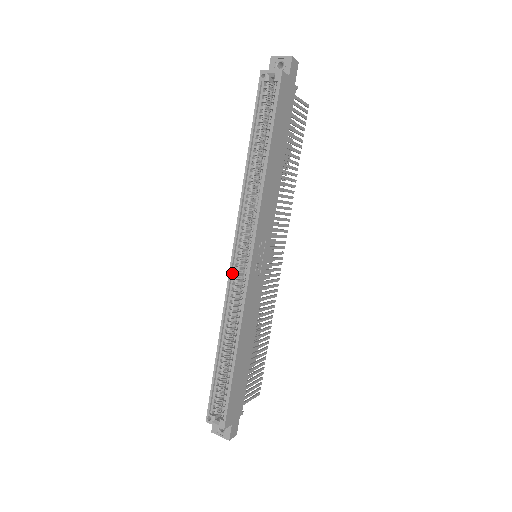
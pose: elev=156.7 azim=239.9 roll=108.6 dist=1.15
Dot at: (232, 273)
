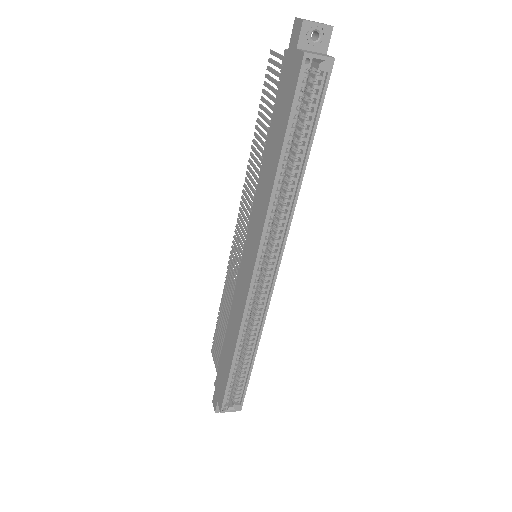
Dot at: (250, 290)
